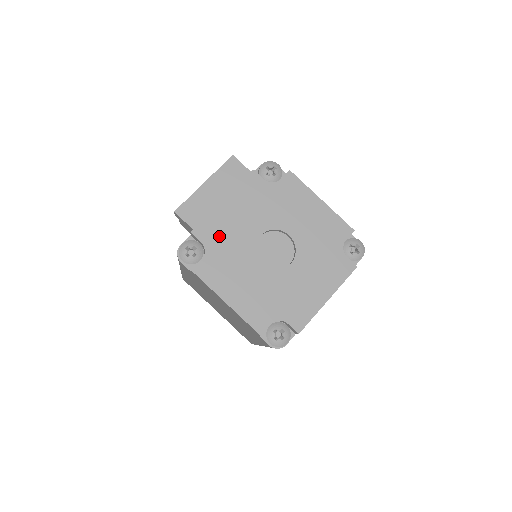
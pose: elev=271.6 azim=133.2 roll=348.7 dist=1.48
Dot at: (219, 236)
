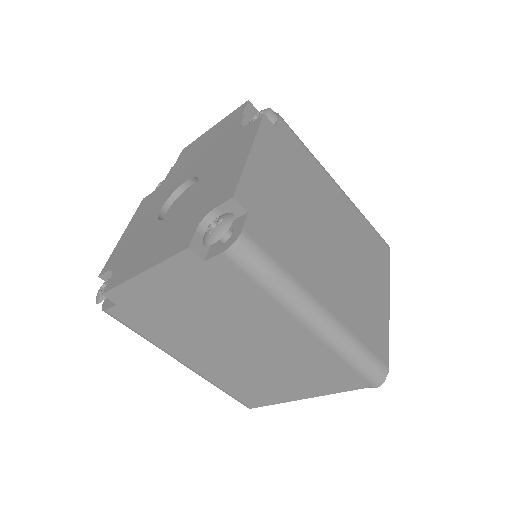
Dot at: (175, 175)
